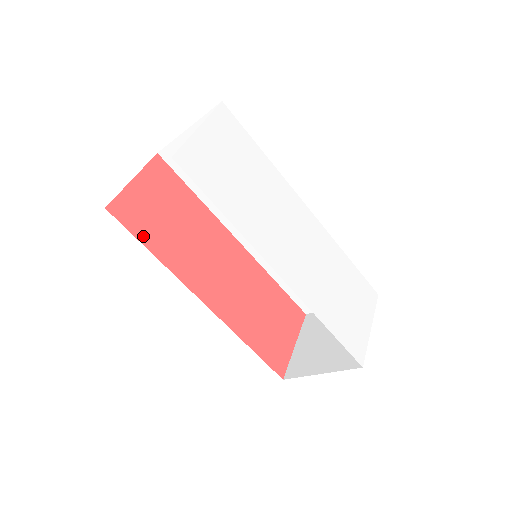
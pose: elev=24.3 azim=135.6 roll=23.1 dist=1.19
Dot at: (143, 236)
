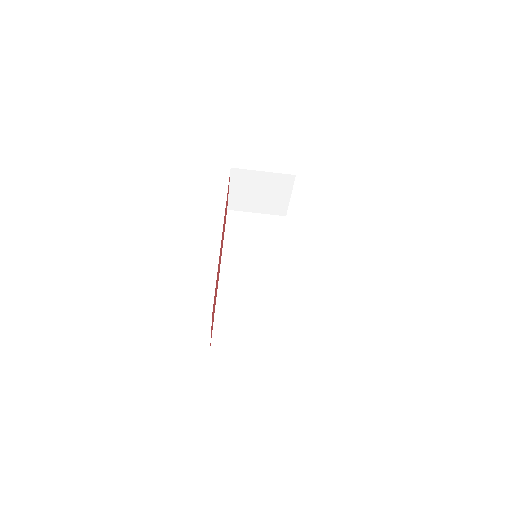
Dot at: occluded
